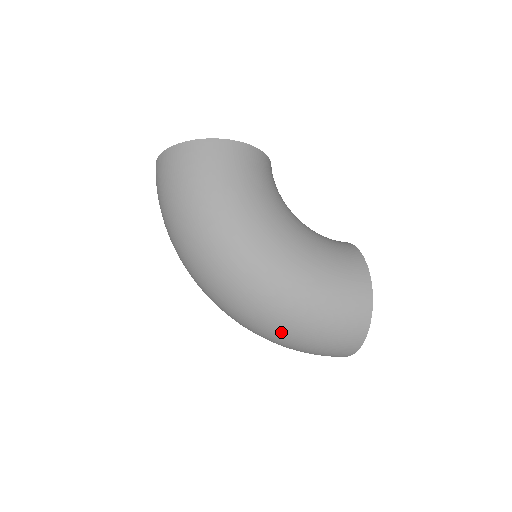
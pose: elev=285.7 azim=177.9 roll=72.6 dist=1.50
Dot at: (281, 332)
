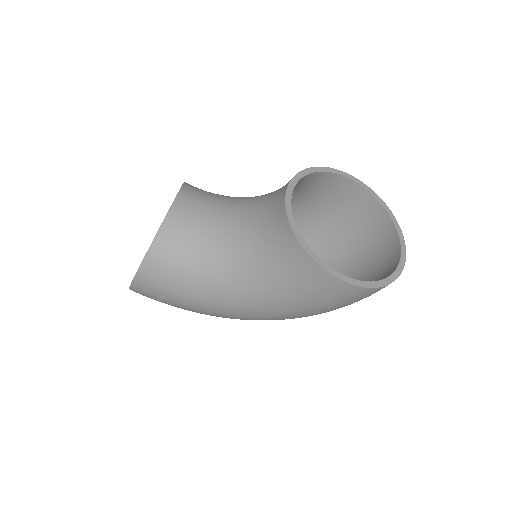
Dot at: occluded
